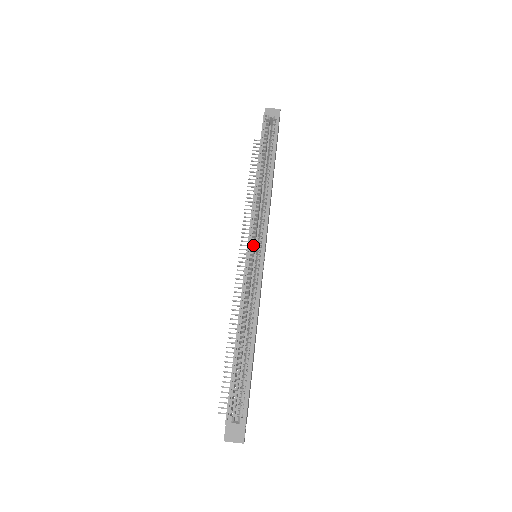
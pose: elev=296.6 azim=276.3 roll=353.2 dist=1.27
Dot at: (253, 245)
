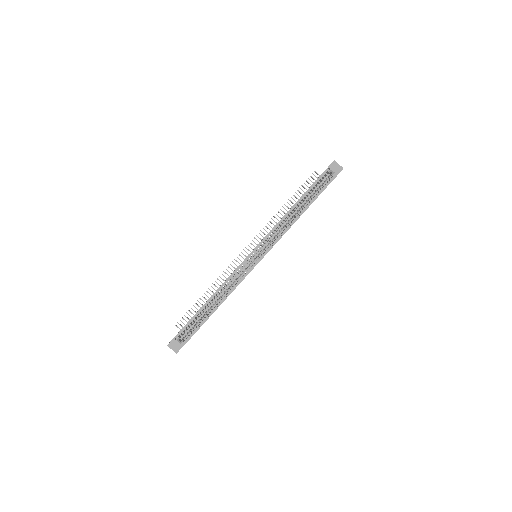
Dot at: (258, 251)
